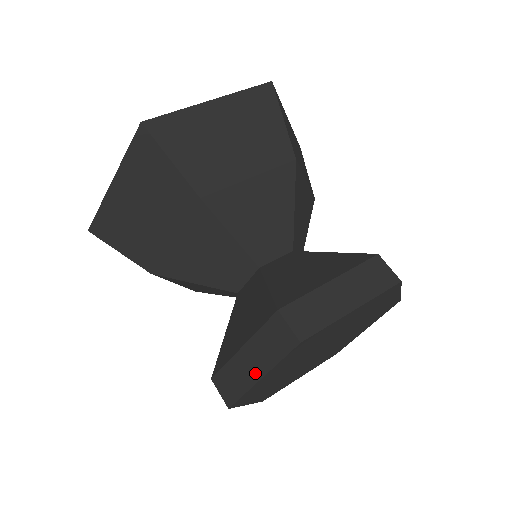
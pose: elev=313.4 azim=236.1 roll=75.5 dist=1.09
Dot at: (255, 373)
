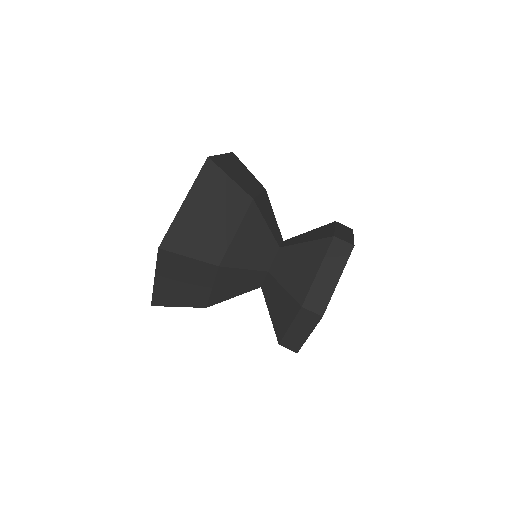
Dot at: (333, 280)
